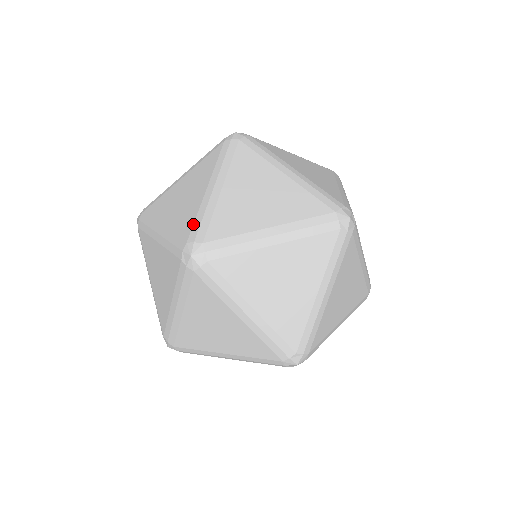
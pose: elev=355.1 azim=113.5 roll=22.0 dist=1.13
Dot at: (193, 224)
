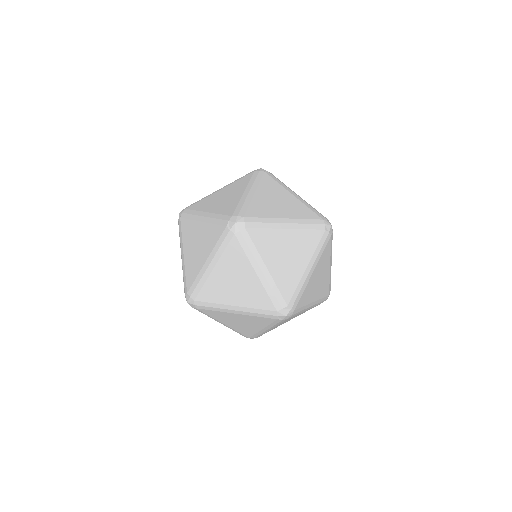
Dot at: (236, 208)
